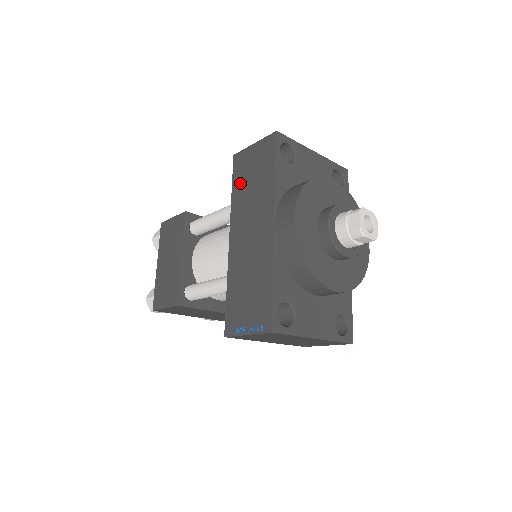
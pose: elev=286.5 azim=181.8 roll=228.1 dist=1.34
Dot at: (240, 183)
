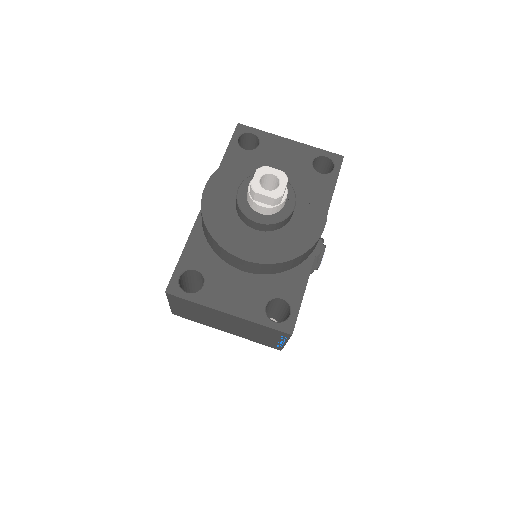
Dot at: occluded
